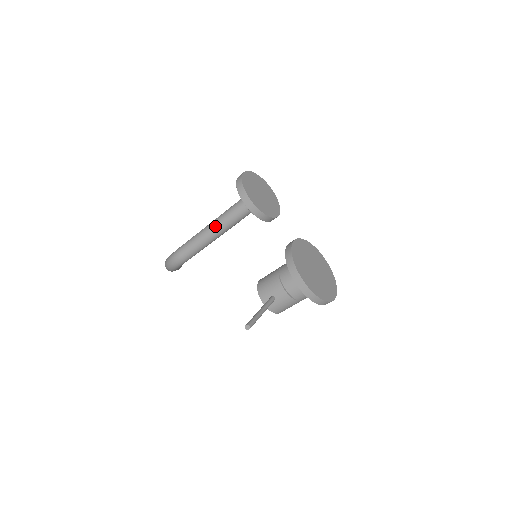
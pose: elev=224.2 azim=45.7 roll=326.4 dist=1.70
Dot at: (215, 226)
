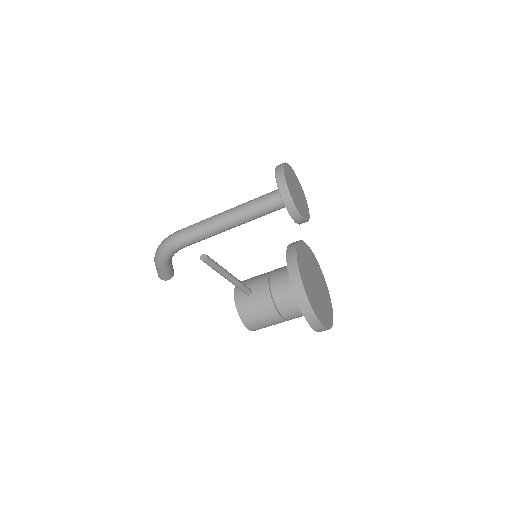
Dot at: (232, 209)
